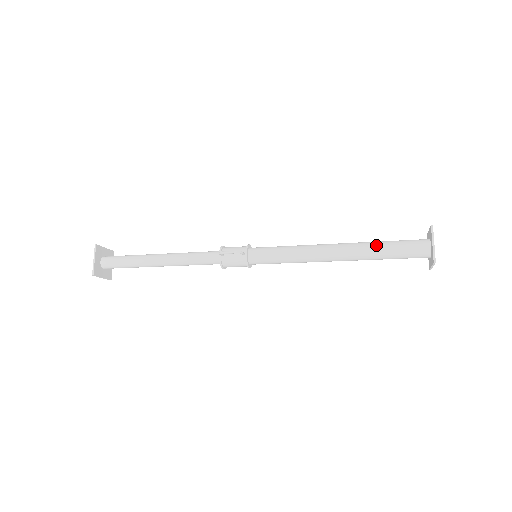
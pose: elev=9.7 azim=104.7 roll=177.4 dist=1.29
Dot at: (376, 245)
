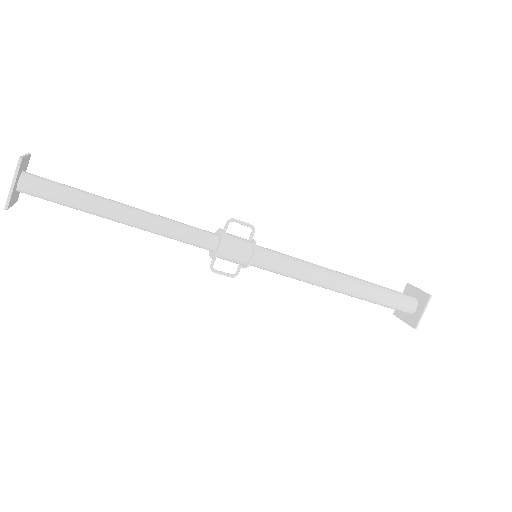
Dot at: (373, 283)
